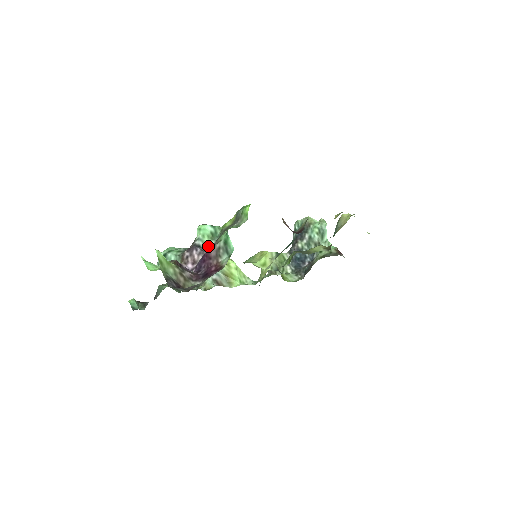
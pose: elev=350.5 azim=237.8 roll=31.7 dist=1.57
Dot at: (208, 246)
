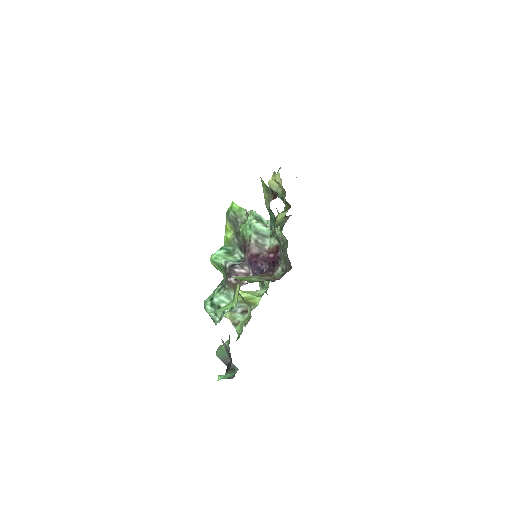
Dot at: (238, 260)
